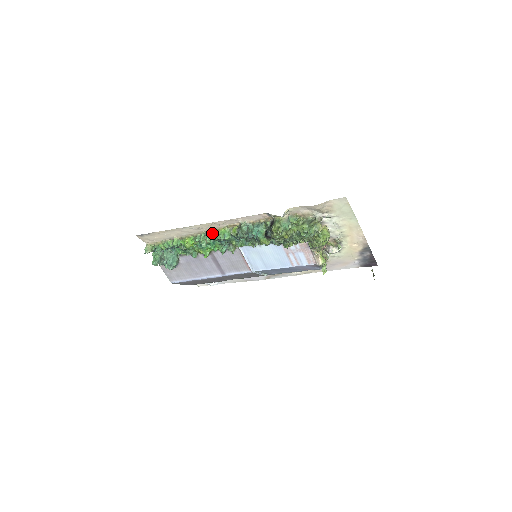
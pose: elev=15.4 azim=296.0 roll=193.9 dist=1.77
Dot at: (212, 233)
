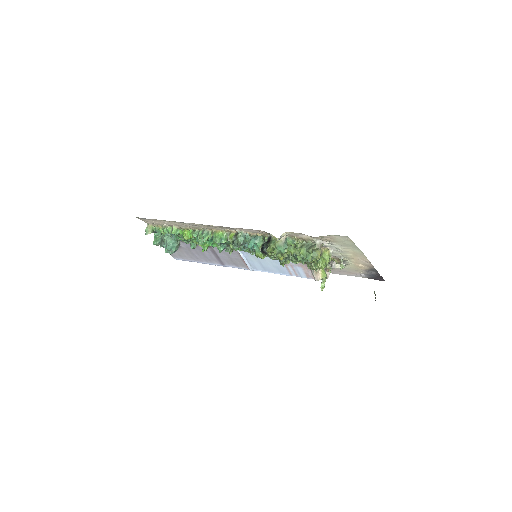
Dot at: (210, 232)
